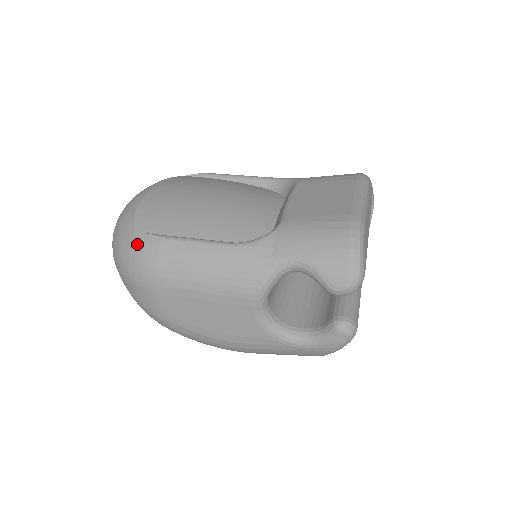
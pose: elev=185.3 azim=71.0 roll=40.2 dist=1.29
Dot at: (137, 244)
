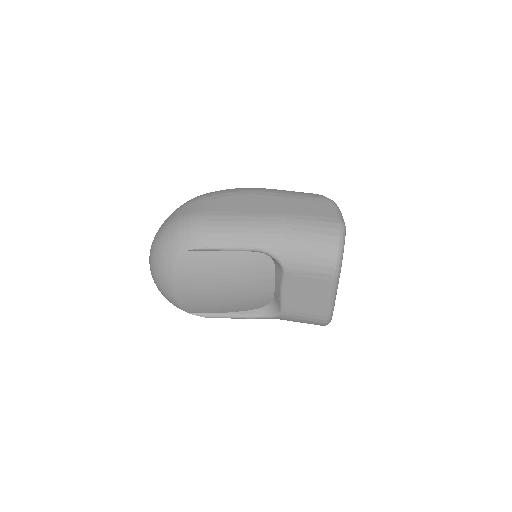
Dot at: occluded
